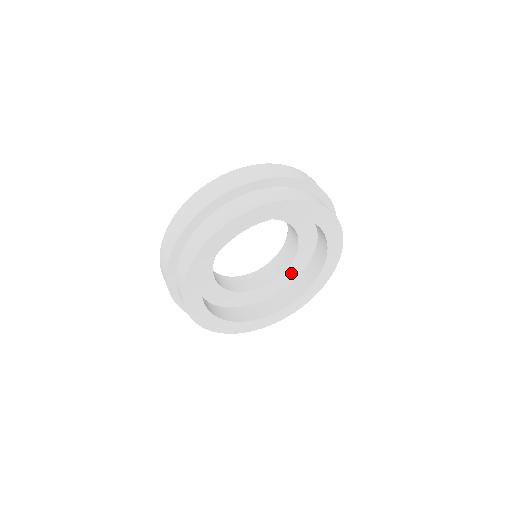
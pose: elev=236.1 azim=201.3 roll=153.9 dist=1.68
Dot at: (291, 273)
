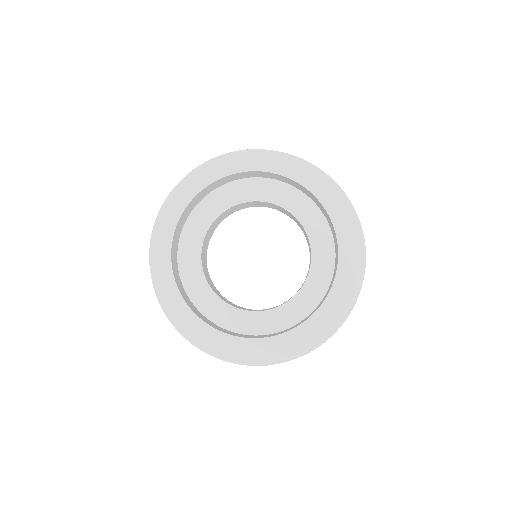
Dot at: (323, 248)
